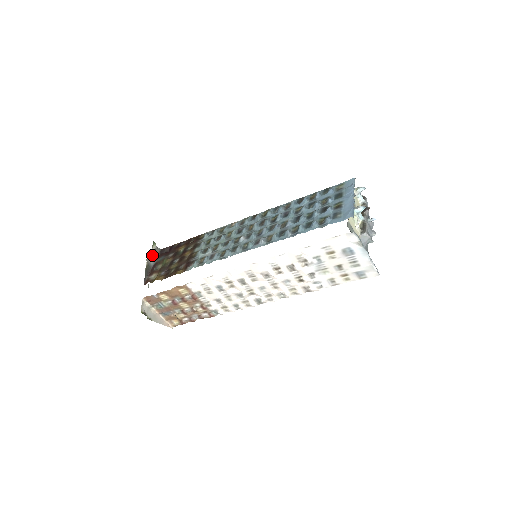
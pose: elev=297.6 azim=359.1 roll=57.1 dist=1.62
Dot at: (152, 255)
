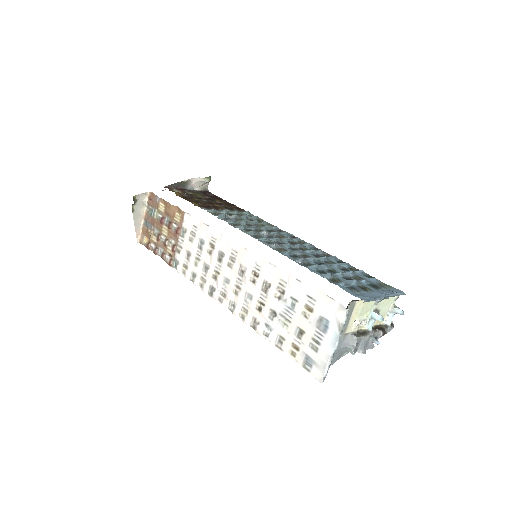
Dot at: (197, 183)
